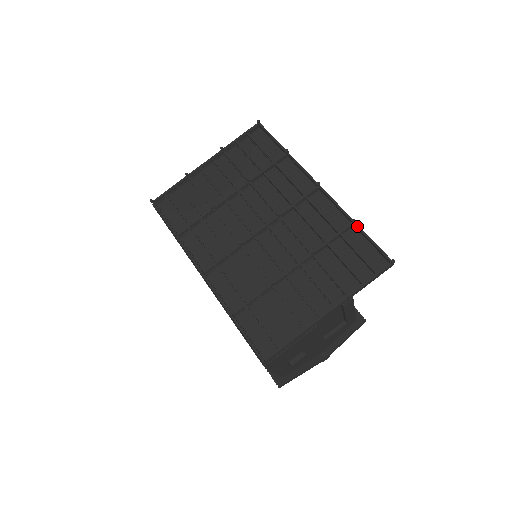
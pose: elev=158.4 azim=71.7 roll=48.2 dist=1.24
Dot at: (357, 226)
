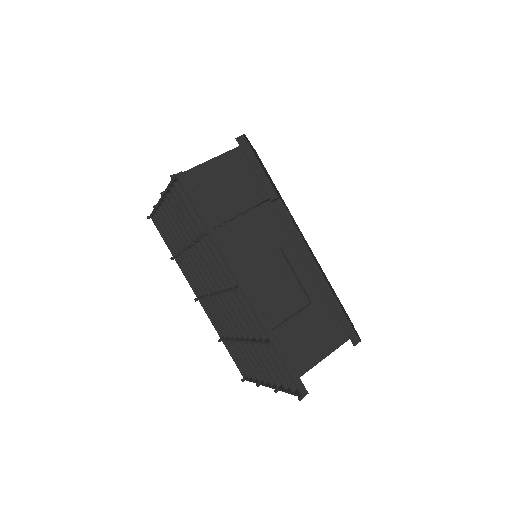
Dot at: (274, 348)
